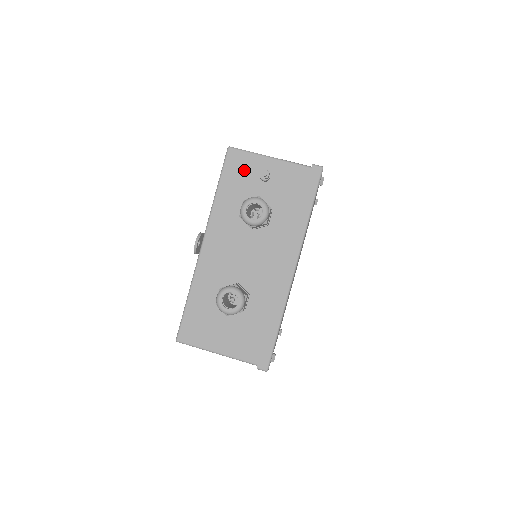
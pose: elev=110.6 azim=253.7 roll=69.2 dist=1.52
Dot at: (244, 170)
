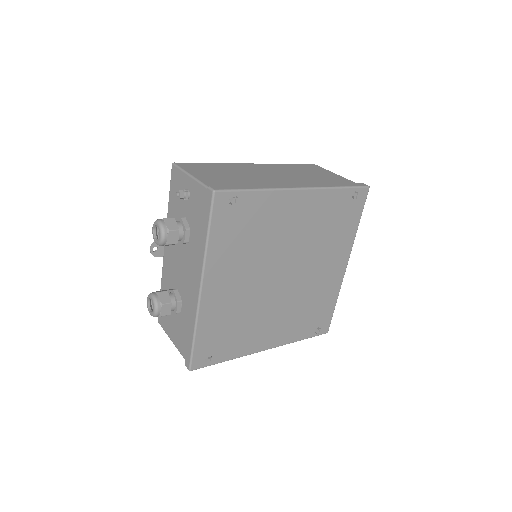
Dot at: (178, 187)
